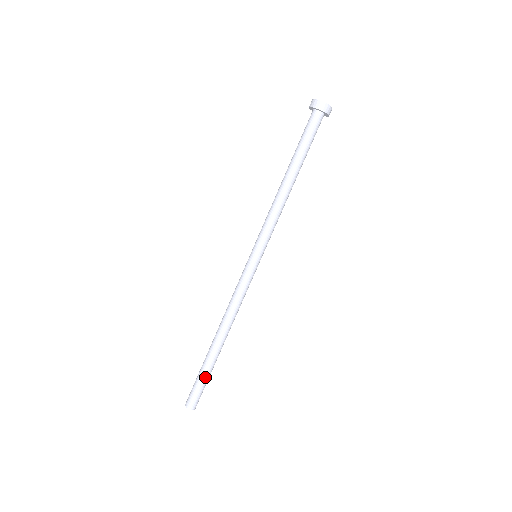
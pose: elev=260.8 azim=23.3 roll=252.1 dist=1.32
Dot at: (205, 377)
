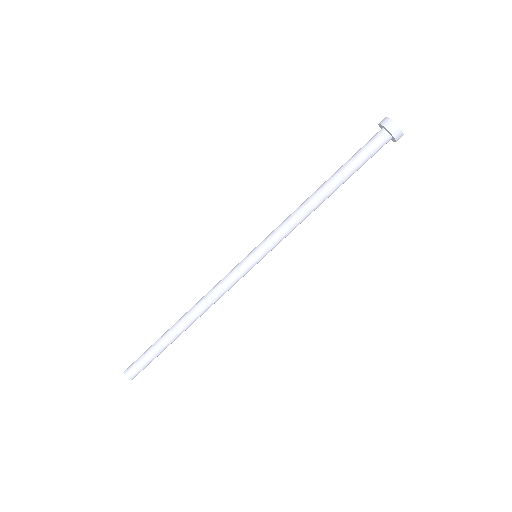
Dot at: (158, 355)
